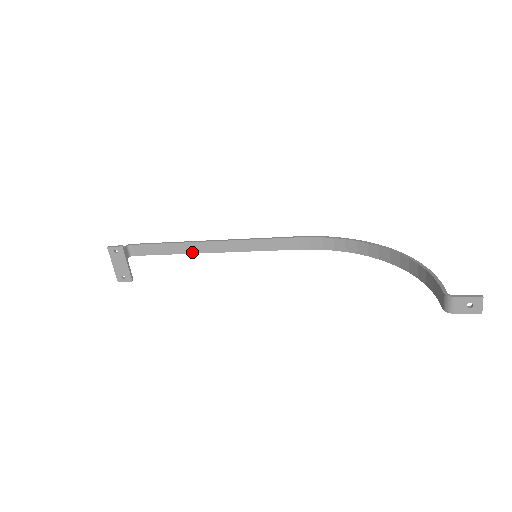
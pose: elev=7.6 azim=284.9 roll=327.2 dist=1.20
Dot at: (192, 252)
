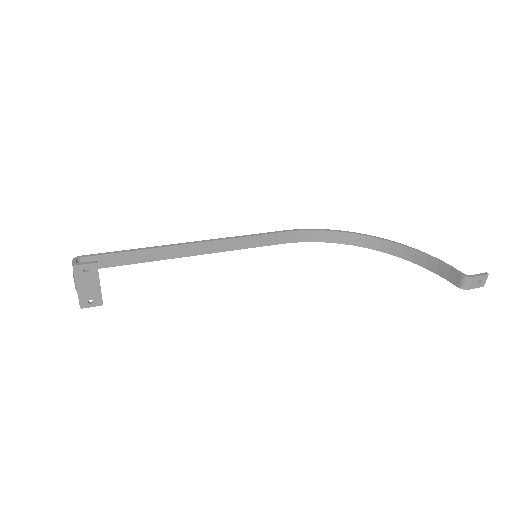
Dot at: (165, 258)
